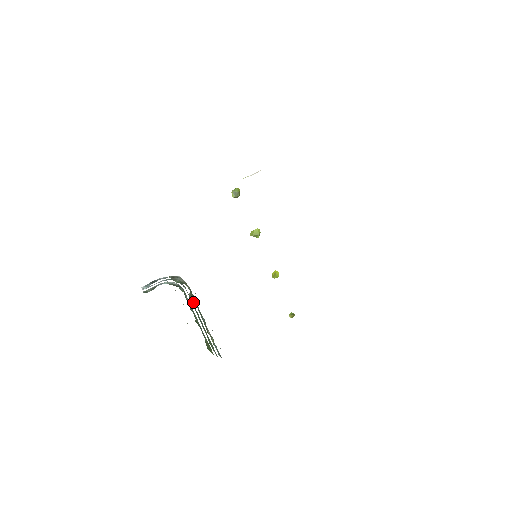
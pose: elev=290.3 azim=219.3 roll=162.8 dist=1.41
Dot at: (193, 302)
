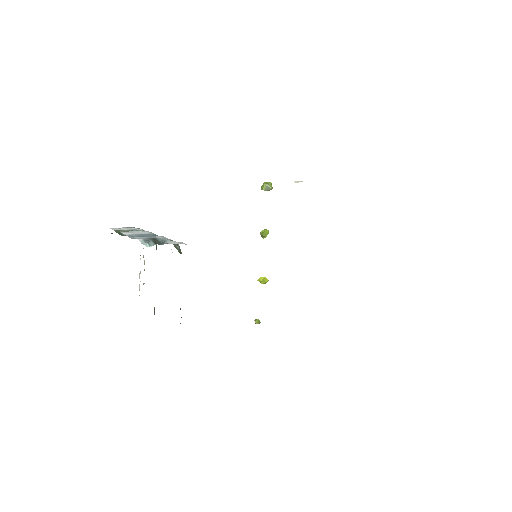
Dot at: occluded
